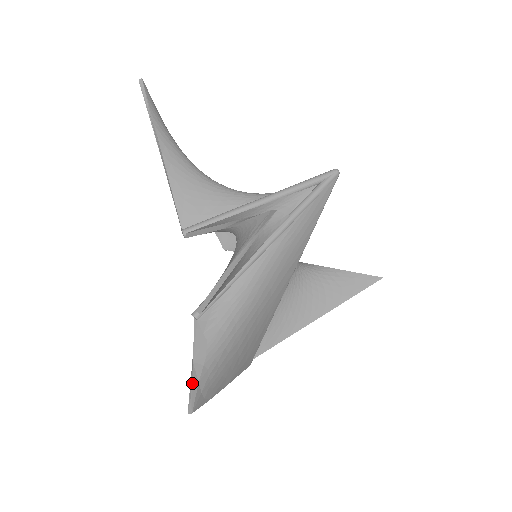
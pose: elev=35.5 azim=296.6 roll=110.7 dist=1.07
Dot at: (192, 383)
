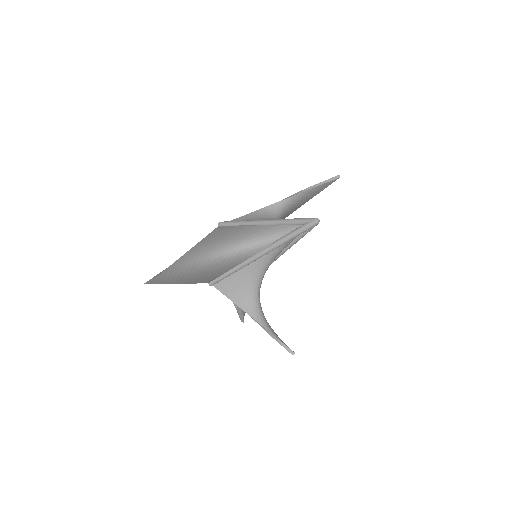
Dot at: (240, 316)
